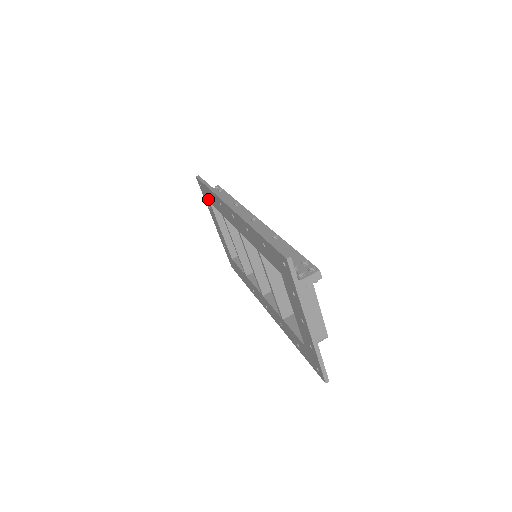
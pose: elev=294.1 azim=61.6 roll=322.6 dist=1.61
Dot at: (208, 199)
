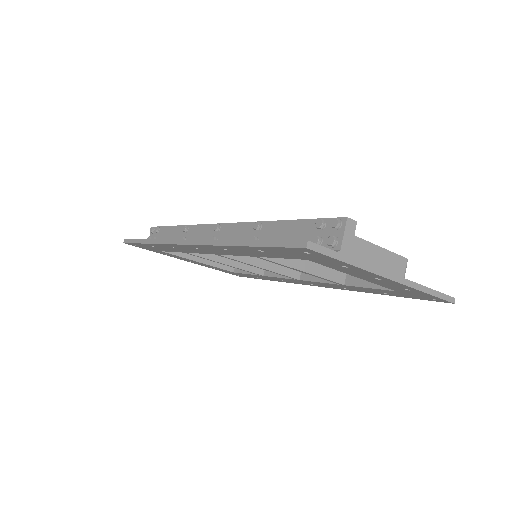
Dot at: (156, 250)
